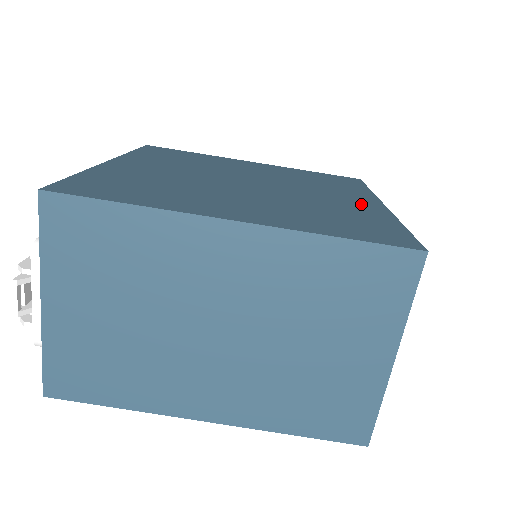
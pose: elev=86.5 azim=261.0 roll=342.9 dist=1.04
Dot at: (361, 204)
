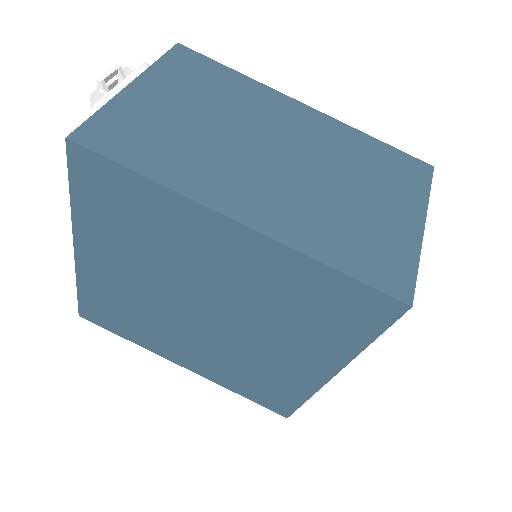
Dot at: occluded
